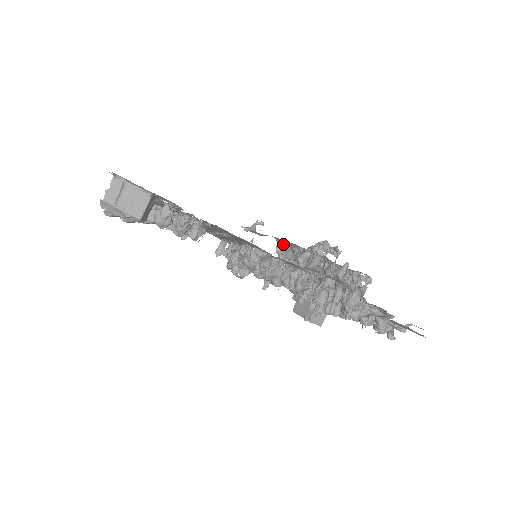
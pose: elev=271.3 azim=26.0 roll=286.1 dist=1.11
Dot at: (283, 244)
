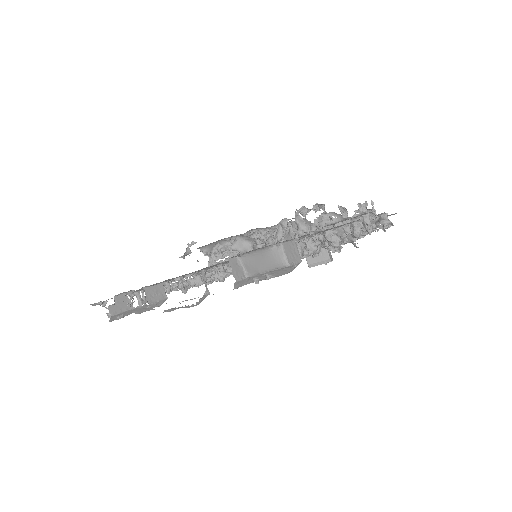
Dot at: occluded
